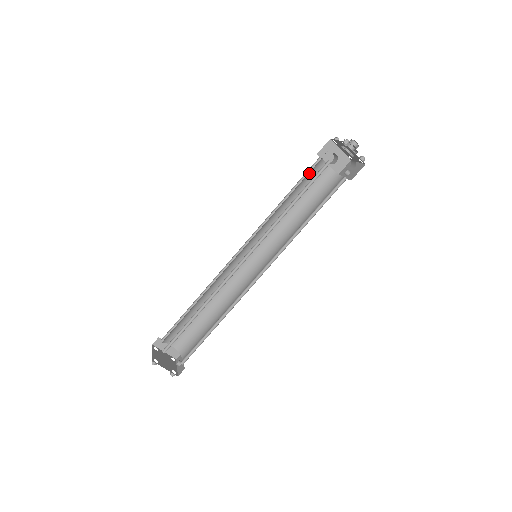
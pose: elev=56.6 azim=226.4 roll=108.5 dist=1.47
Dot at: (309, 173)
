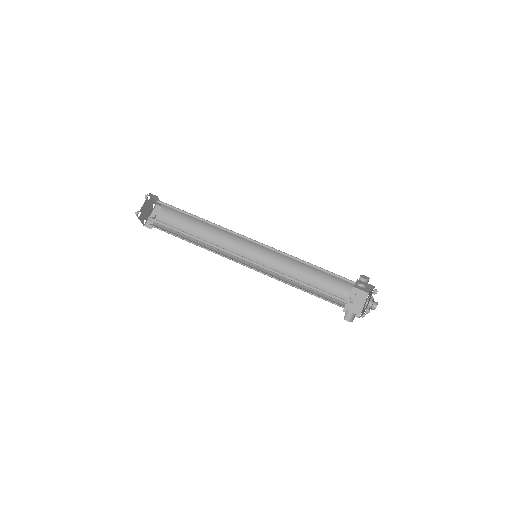
Dot at: occluded
